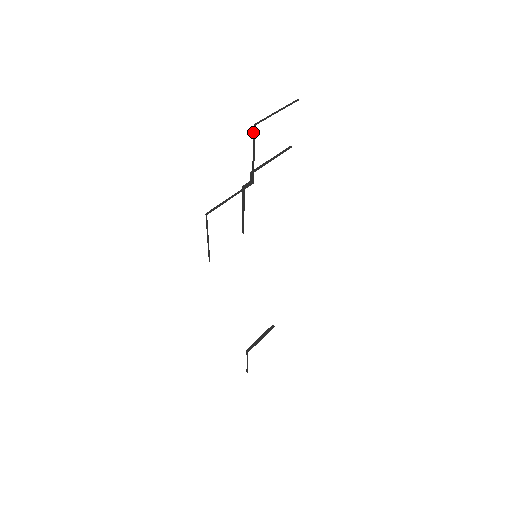
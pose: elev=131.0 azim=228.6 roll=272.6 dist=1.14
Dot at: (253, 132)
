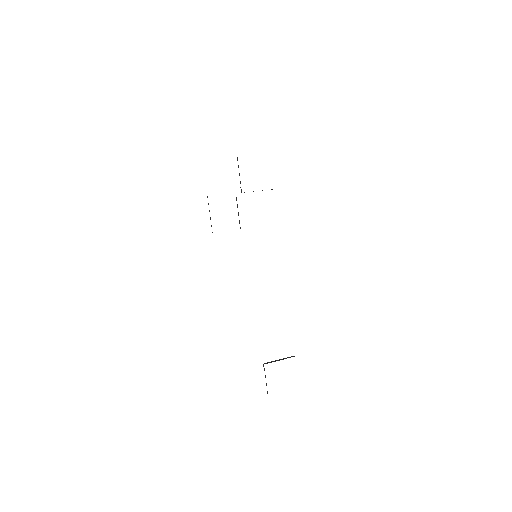
Dot at: occluded
